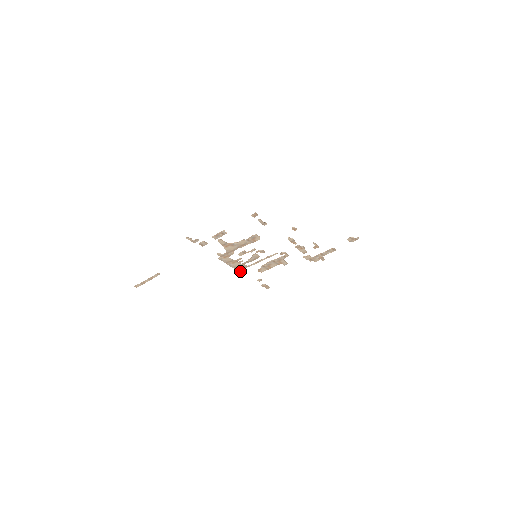
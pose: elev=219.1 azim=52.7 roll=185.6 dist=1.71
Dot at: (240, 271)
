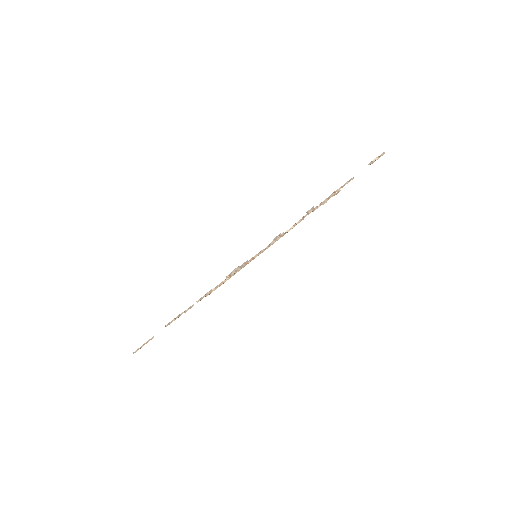
Dot at: occluded
